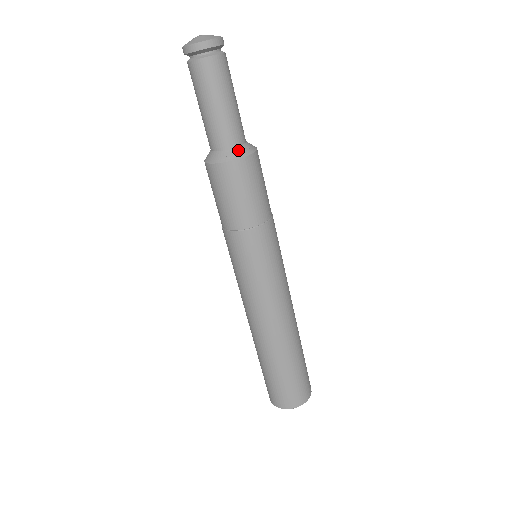
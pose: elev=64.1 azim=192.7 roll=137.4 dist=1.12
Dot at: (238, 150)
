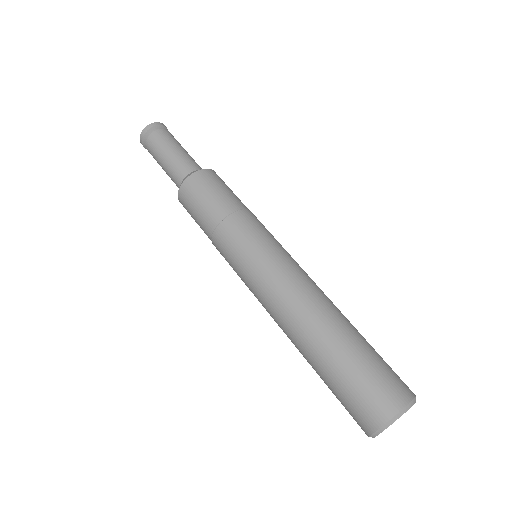
Dot at: occluded
